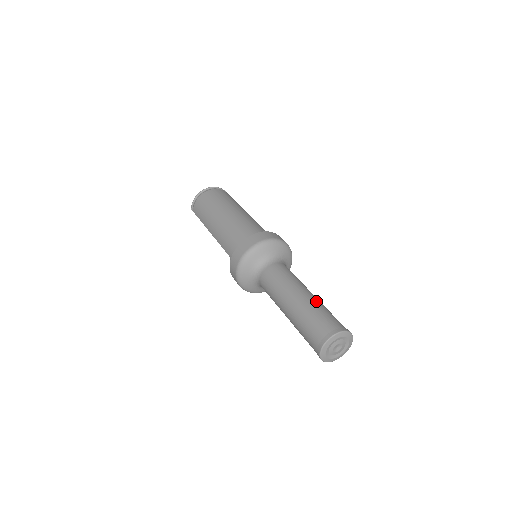
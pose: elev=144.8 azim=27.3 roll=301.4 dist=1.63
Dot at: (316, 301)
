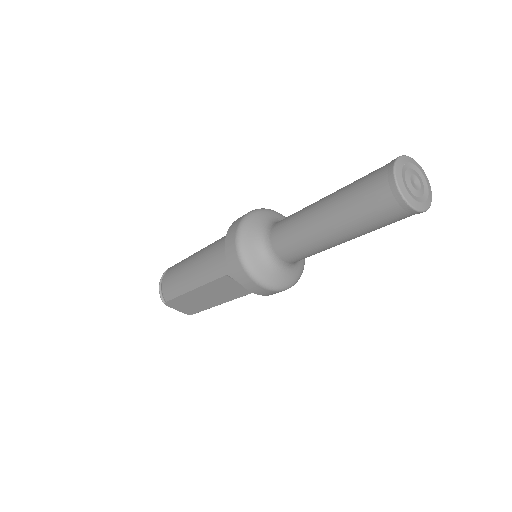
Dot at: occluded
